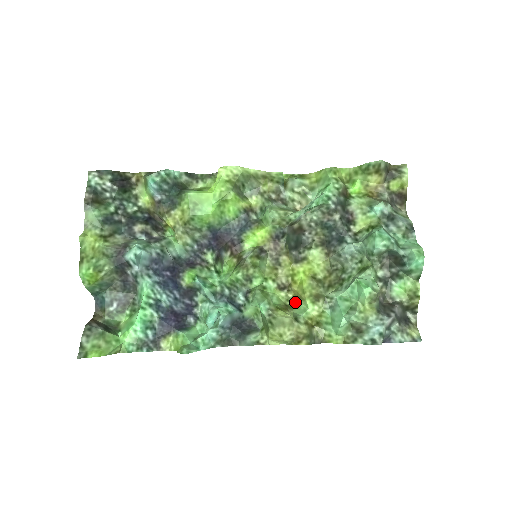
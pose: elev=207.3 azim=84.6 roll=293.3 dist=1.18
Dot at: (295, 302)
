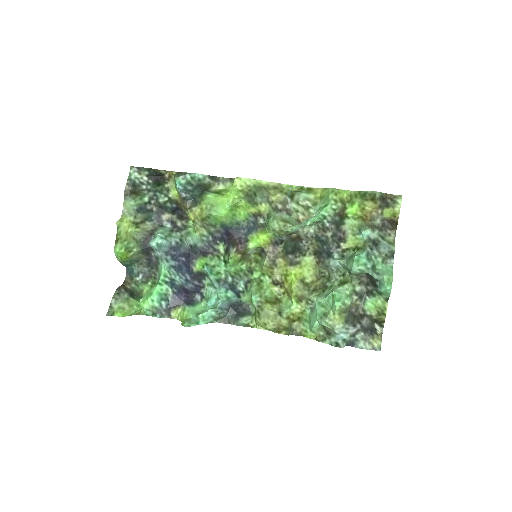
Dot at: (285, 297)
